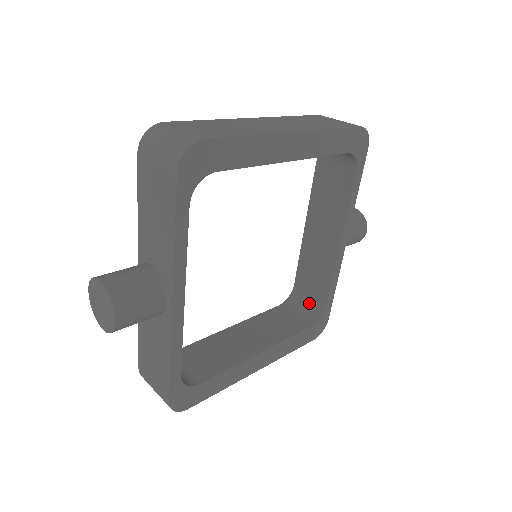
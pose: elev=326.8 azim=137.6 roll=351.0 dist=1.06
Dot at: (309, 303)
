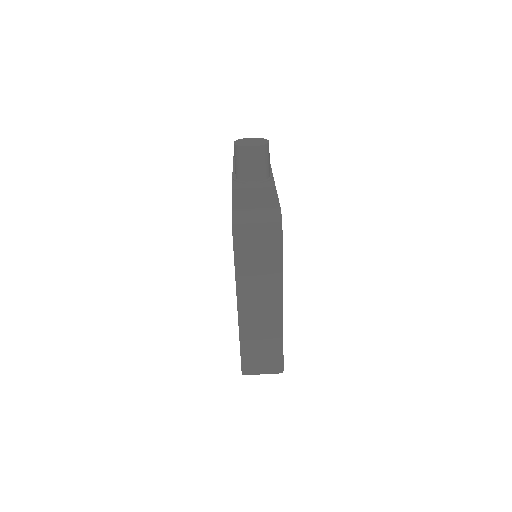
Dot at: occluded
